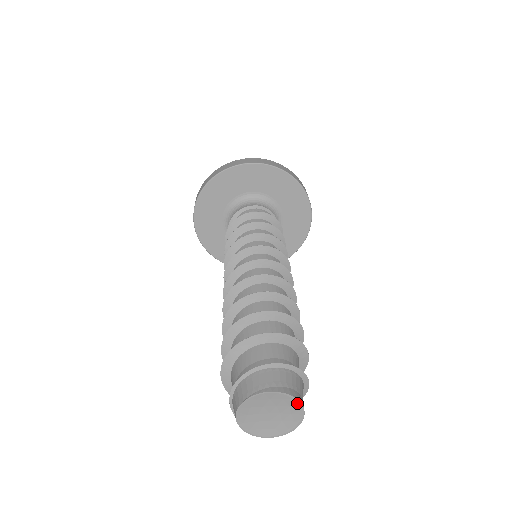
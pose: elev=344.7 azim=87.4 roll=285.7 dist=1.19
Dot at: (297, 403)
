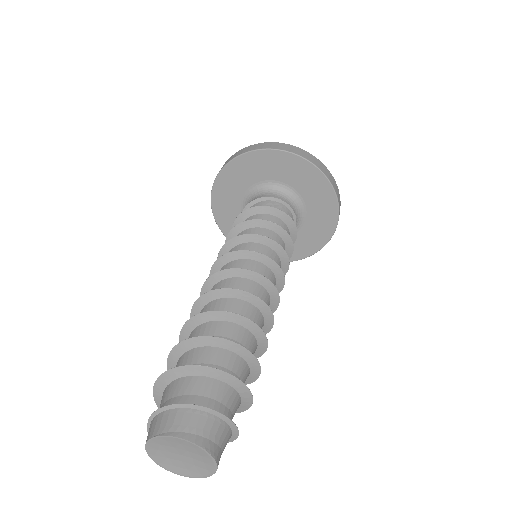
Dot at: (209, 456)
